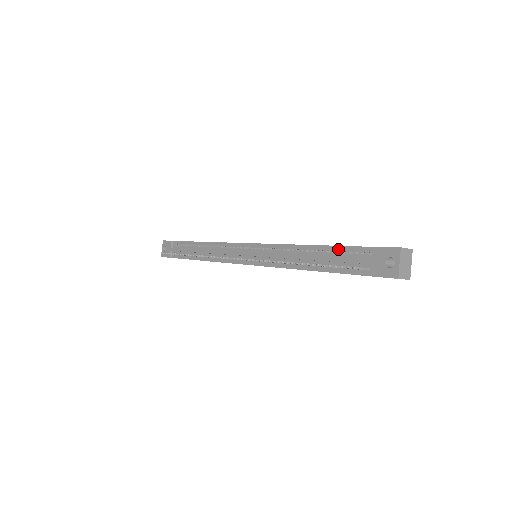
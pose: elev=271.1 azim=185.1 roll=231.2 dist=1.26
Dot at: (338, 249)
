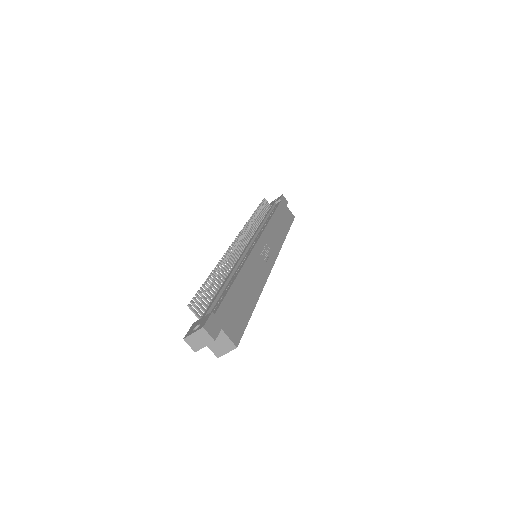
Dot at: (224, 294)
